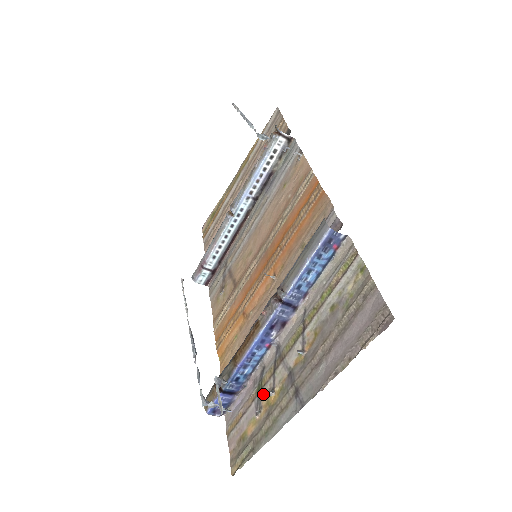
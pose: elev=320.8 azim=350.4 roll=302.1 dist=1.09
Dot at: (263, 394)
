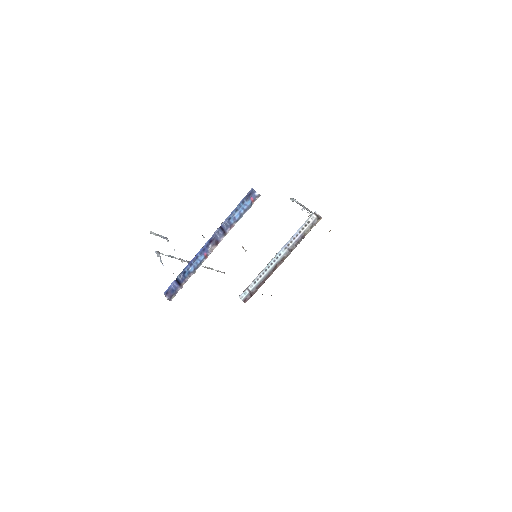
Dot at: occluded
